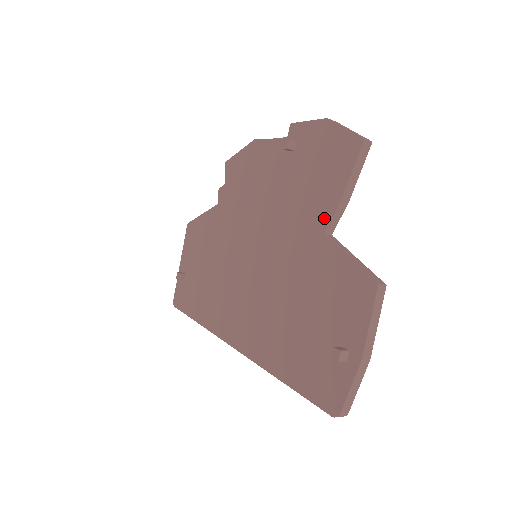
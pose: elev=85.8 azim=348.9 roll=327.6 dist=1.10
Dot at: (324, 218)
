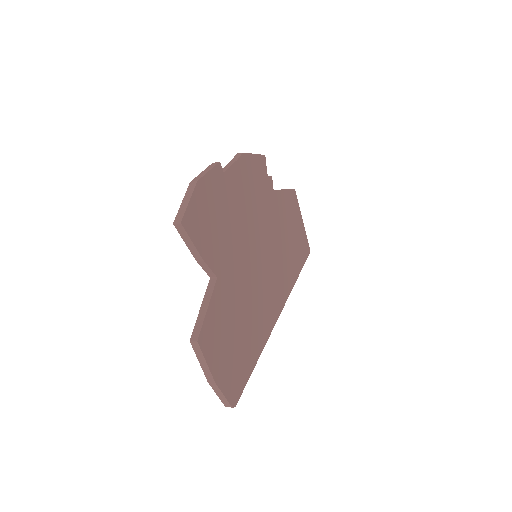
Dot at: occluded
